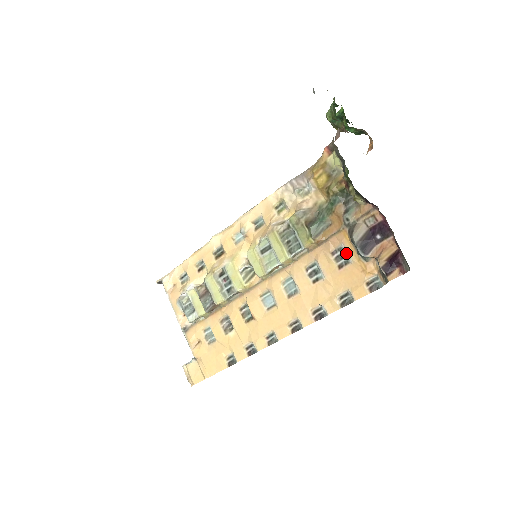
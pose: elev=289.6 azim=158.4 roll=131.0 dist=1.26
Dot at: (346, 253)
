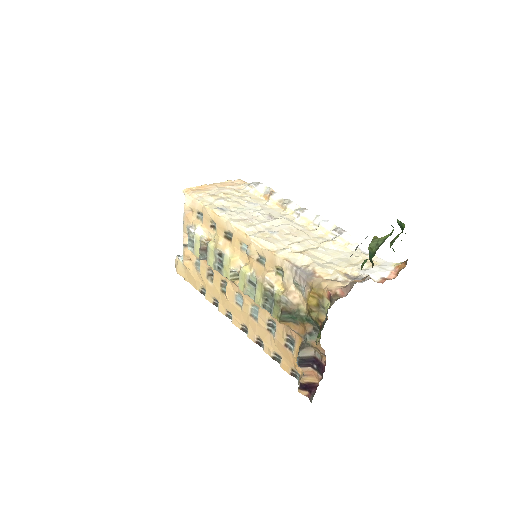
Dot at: (294, 346)
